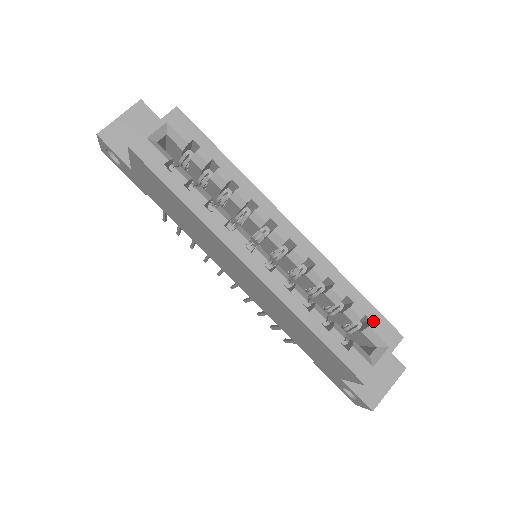
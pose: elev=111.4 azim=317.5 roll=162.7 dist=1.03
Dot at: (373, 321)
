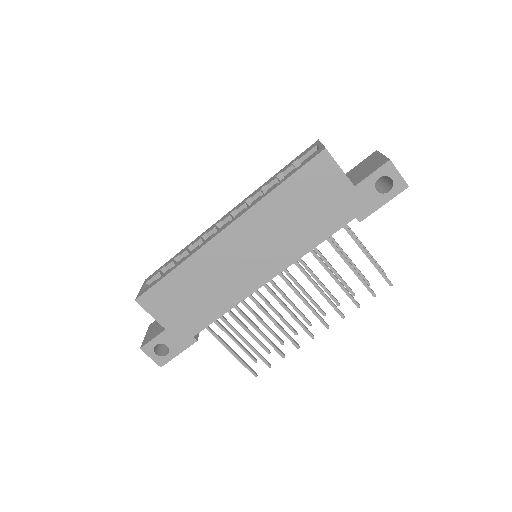
Dot at: (298, 158)
